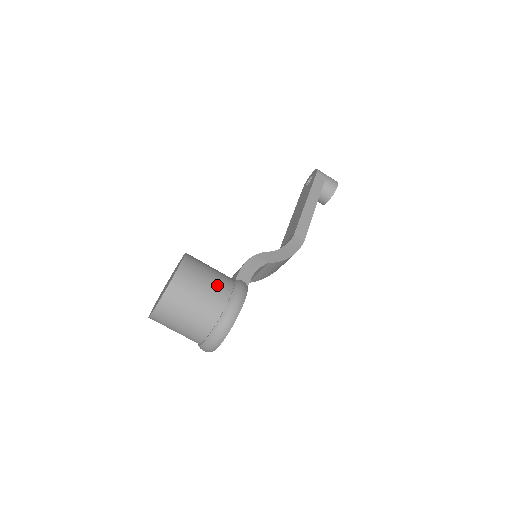
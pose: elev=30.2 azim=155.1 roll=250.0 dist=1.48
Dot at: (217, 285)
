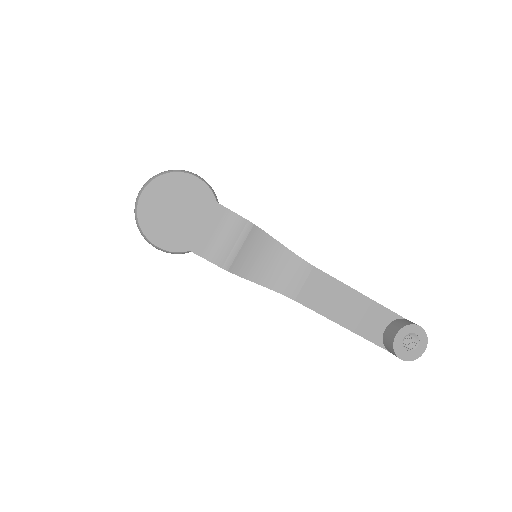
Dot at: occluded
